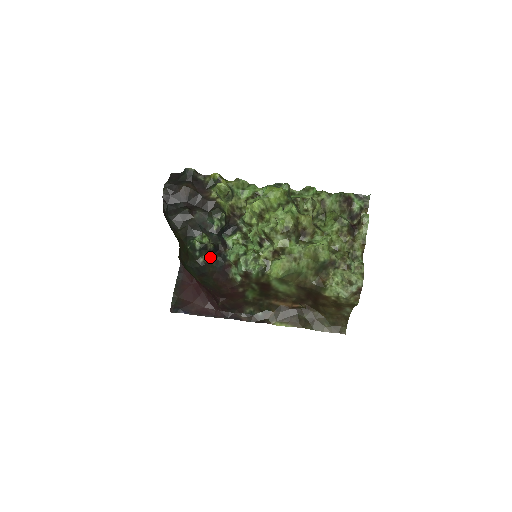
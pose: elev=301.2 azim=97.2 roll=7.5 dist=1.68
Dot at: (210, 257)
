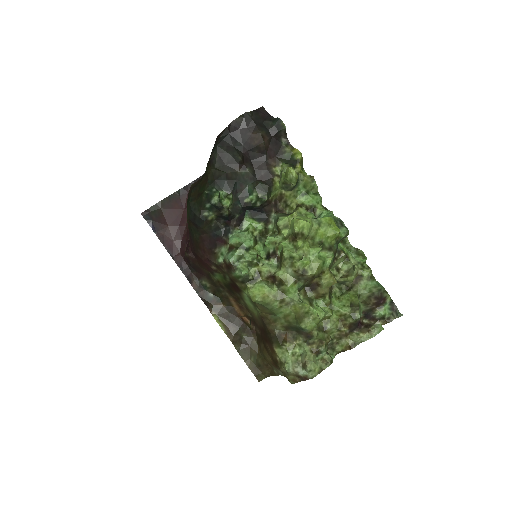
Dot at: (216, 218)
